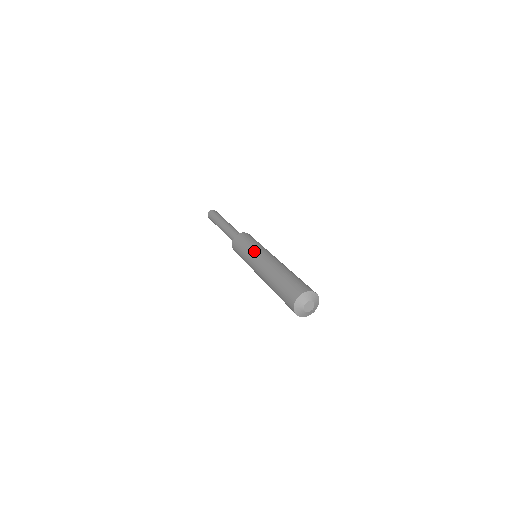
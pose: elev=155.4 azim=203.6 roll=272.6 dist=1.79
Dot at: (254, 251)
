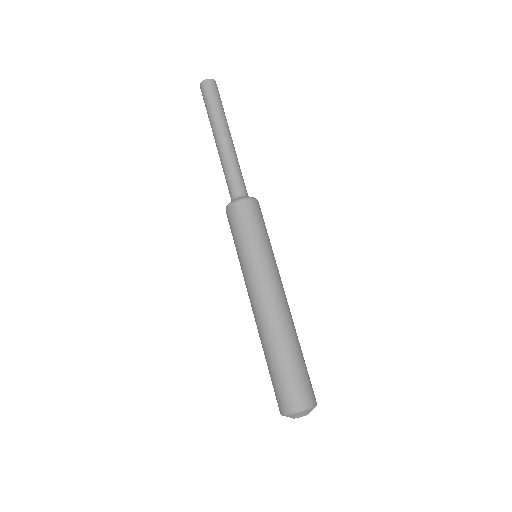
Dot at: occluded
